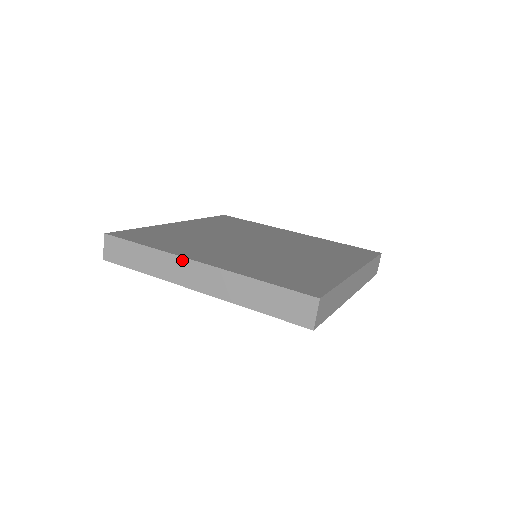
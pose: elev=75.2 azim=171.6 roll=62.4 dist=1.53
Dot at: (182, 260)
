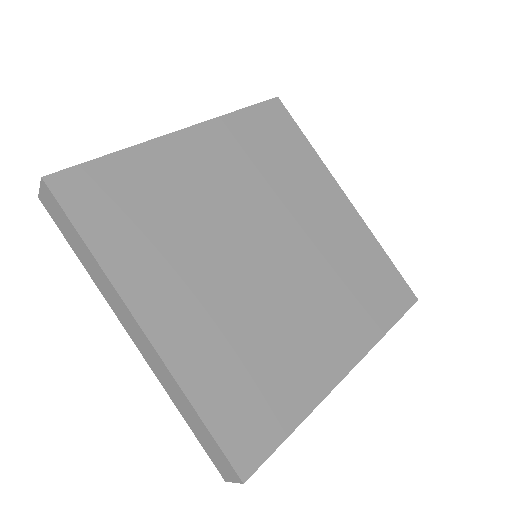
Dot at: (123, 305)
